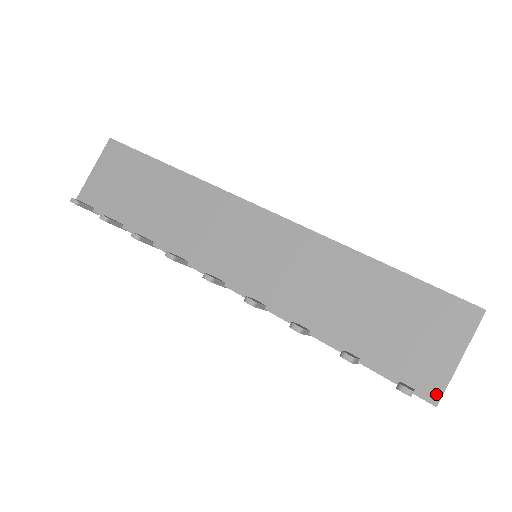
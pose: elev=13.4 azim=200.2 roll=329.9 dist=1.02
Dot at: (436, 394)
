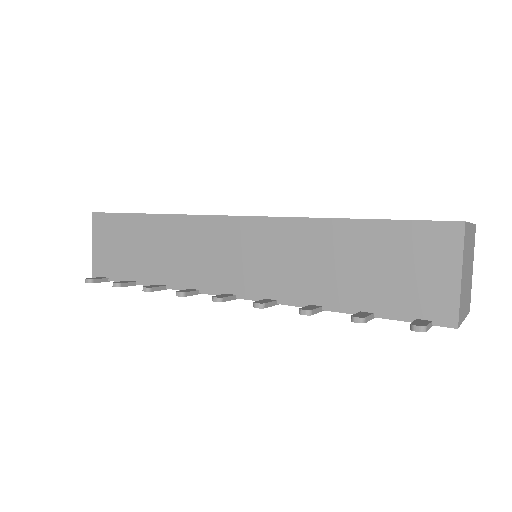
Dot at: (452, 317)
